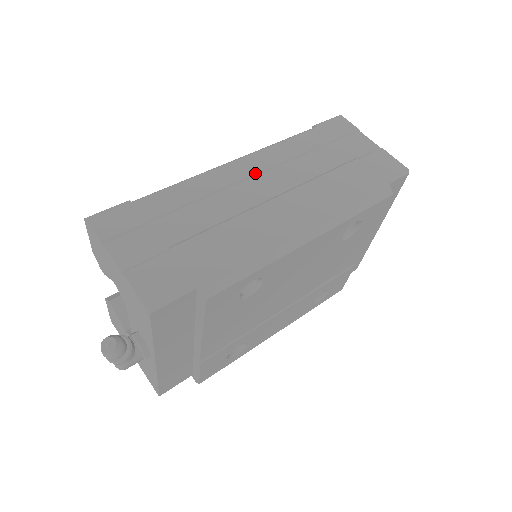
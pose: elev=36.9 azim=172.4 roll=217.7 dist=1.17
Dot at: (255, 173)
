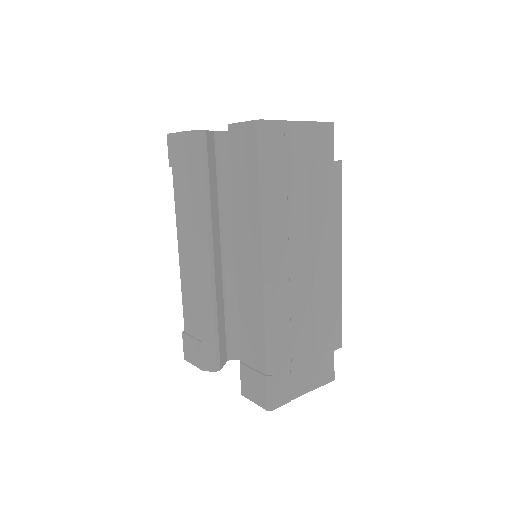
Dot at: (289, 266)
